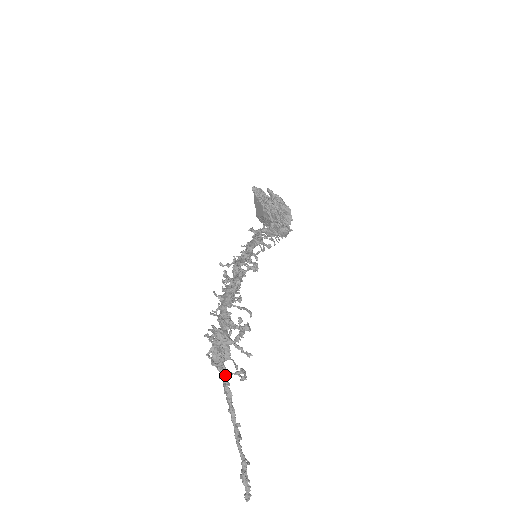
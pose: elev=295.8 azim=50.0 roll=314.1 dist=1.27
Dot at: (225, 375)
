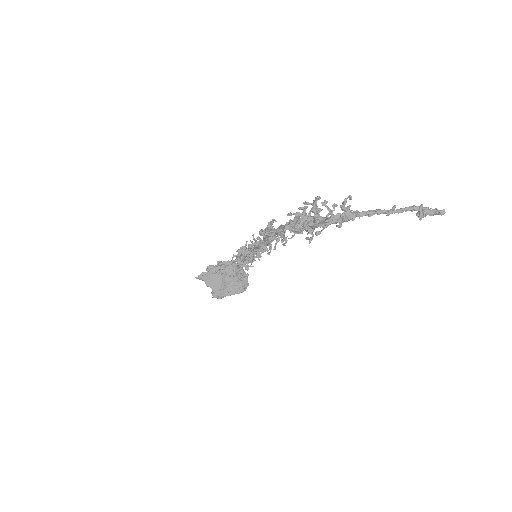
Dot at: (340, 217)
